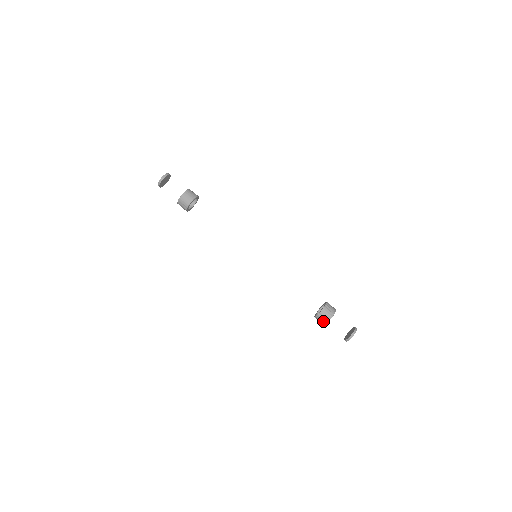
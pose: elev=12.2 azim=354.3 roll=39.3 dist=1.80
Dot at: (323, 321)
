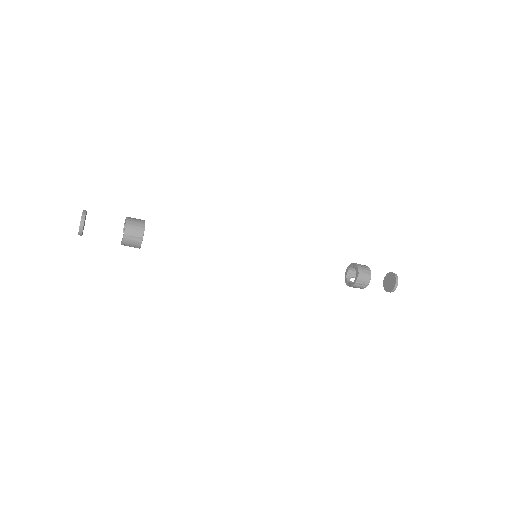
Dot at: (365, 282)
